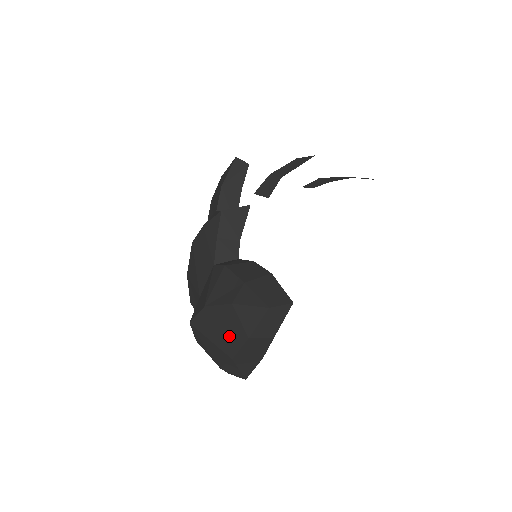
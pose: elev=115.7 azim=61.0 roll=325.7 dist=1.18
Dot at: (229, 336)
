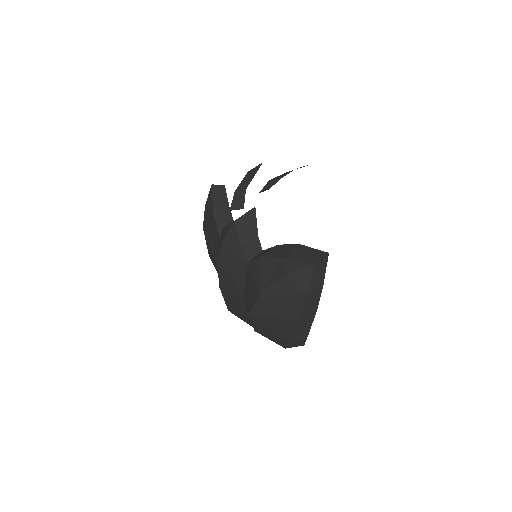
Dot at: (290, 303)
